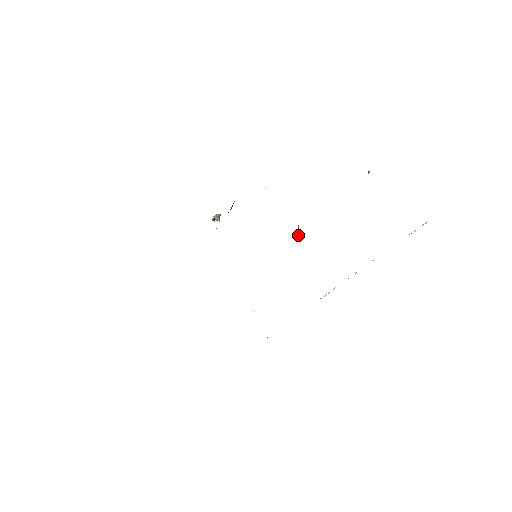
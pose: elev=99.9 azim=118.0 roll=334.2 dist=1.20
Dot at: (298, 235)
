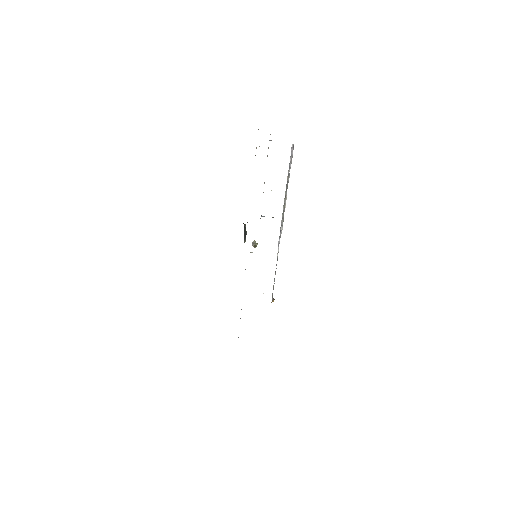
Dot at: occluded
